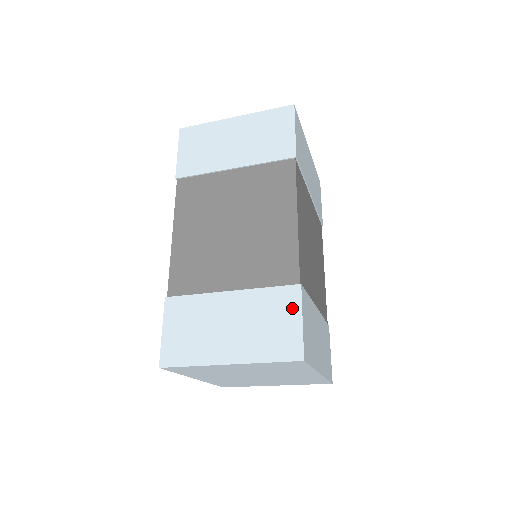
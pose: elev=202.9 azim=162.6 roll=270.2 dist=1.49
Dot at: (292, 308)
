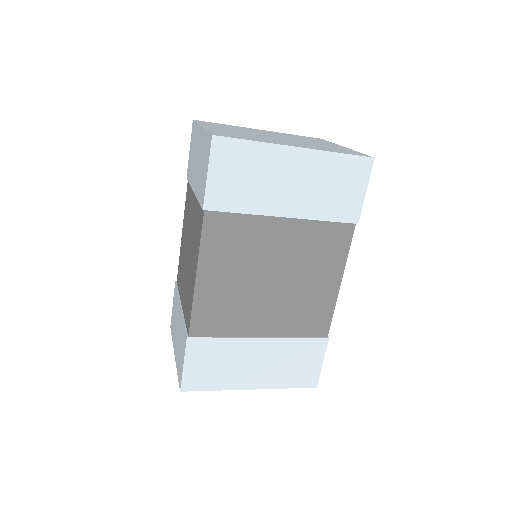
Dot at: (183, 350)
